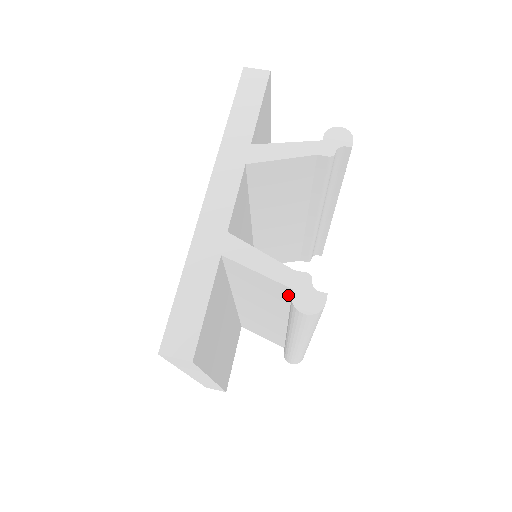
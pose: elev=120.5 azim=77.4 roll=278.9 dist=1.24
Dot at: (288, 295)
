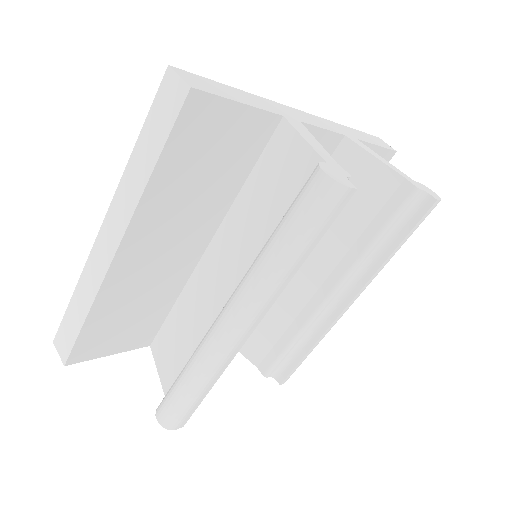
Dot at: occluded
